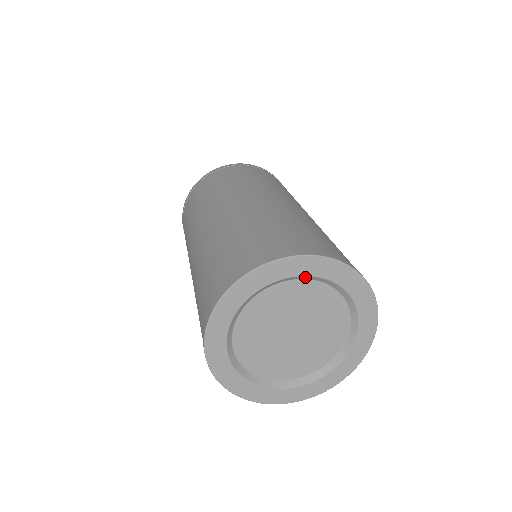
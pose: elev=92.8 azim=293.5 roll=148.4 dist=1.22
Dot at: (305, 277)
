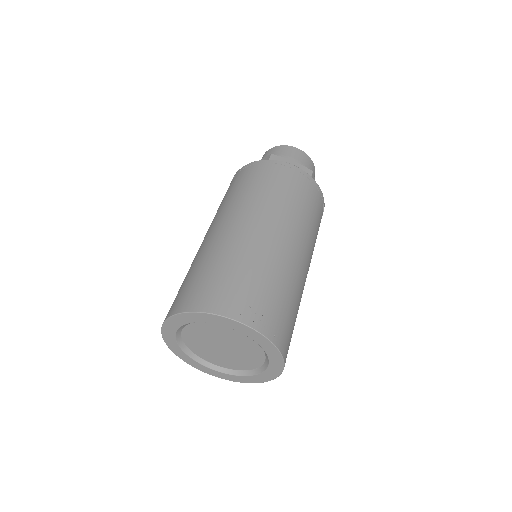
Dot at: (187, 324)
